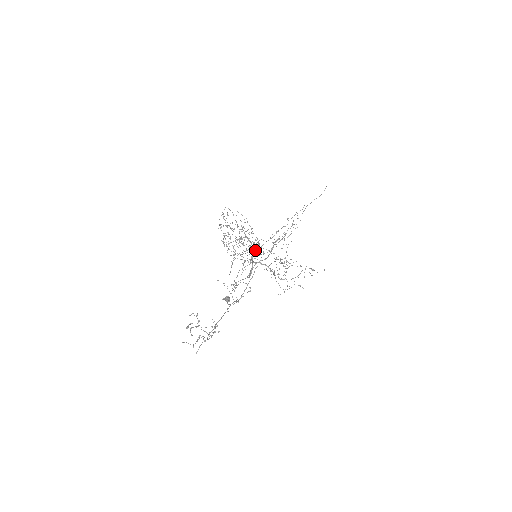
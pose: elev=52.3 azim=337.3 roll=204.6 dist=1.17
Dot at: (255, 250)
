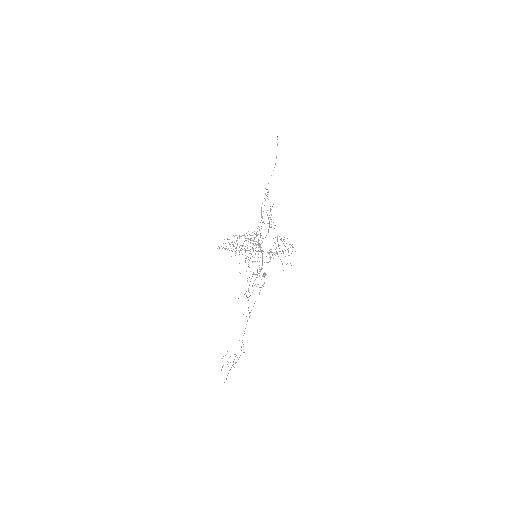
Dot at: (260, 236)
